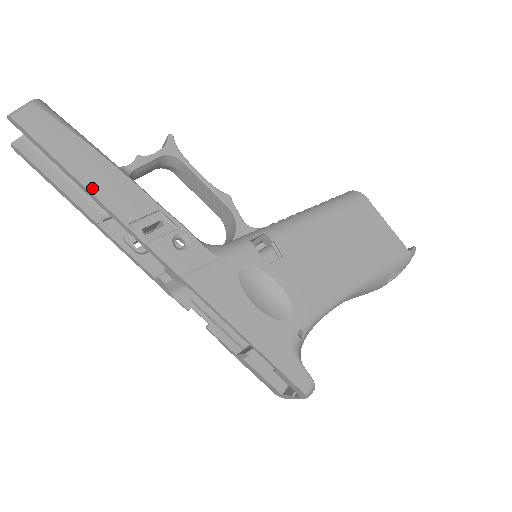
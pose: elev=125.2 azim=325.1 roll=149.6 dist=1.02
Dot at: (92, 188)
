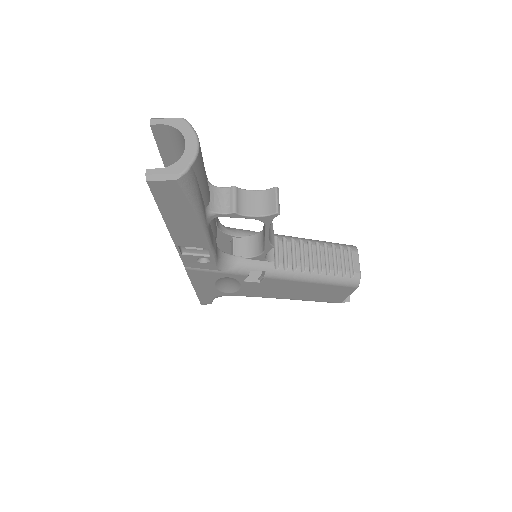
Dot at: (171, 228)
